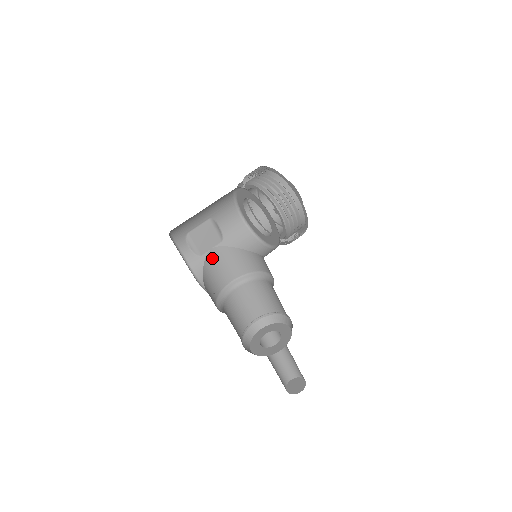
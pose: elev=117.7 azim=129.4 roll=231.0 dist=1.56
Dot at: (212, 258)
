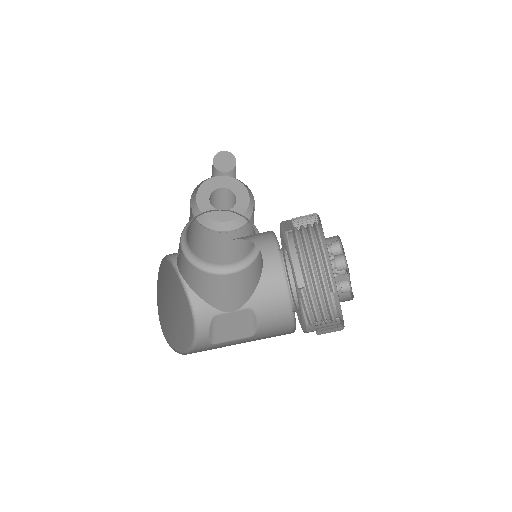
Dot at: occluded
